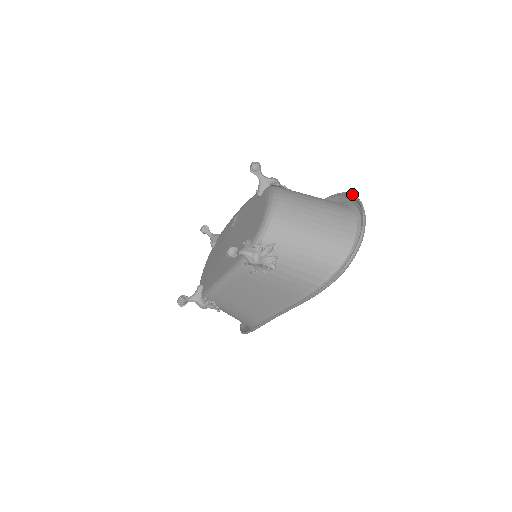
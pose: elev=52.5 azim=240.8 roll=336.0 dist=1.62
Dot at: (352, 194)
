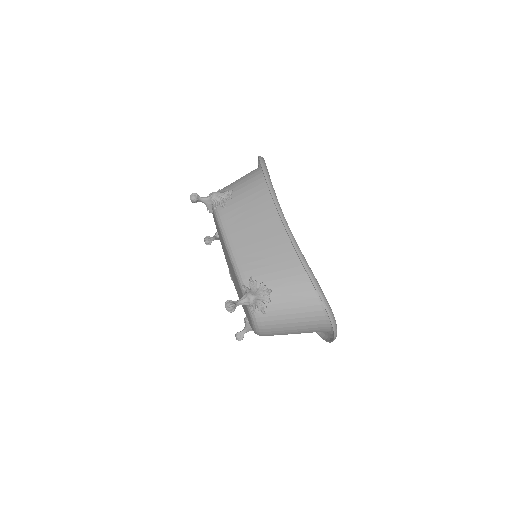
Dot at: occluded
